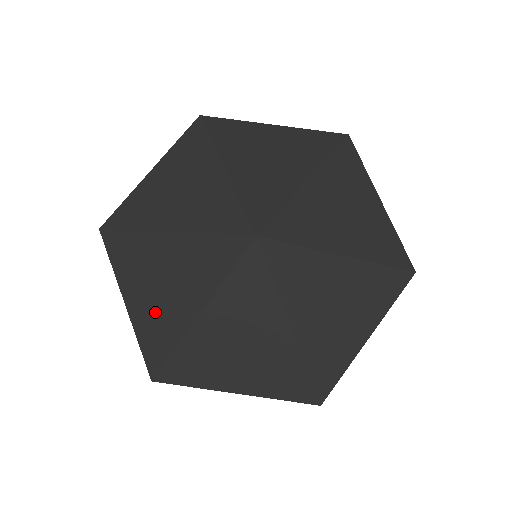
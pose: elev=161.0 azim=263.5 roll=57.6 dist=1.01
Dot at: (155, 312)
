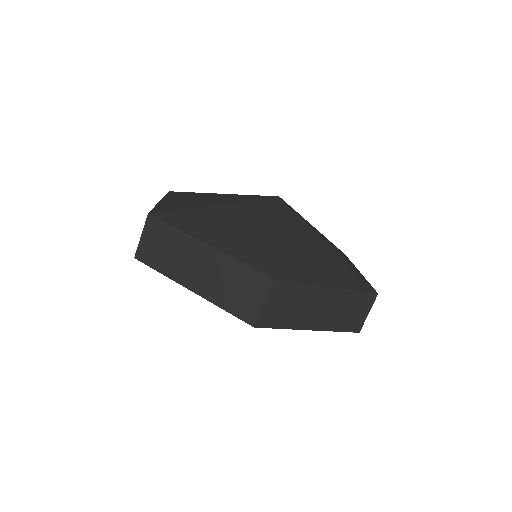
Dot at: (240, 242)
